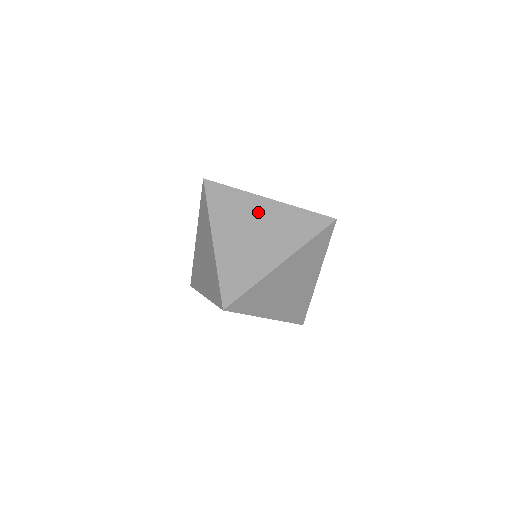
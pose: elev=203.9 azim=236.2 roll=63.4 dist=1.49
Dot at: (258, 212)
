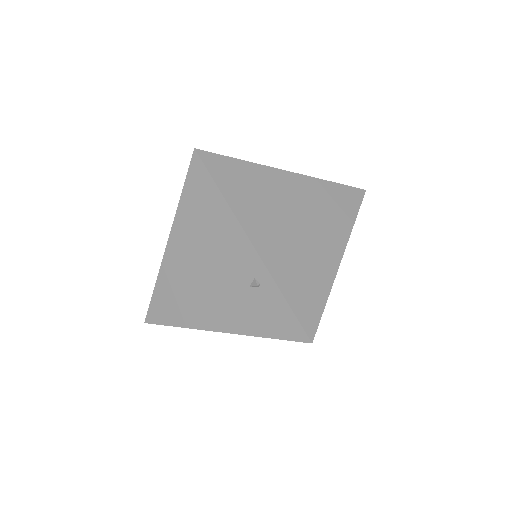
Dot at: occluded
